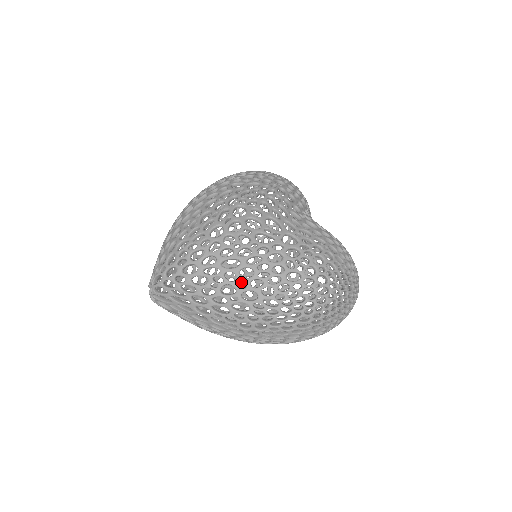
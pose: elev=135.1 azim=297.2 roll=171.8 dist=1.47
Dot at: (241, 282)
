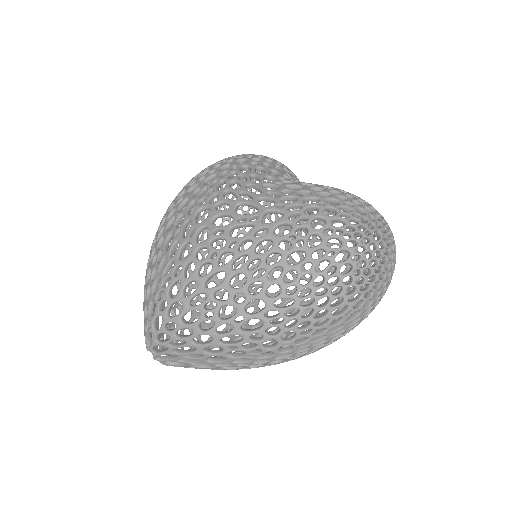
Dot at: occluded
